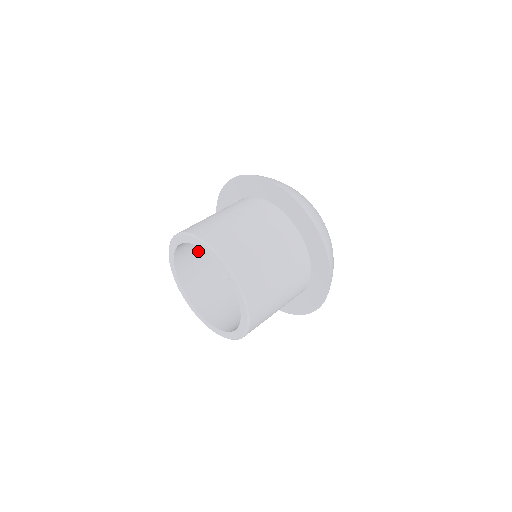
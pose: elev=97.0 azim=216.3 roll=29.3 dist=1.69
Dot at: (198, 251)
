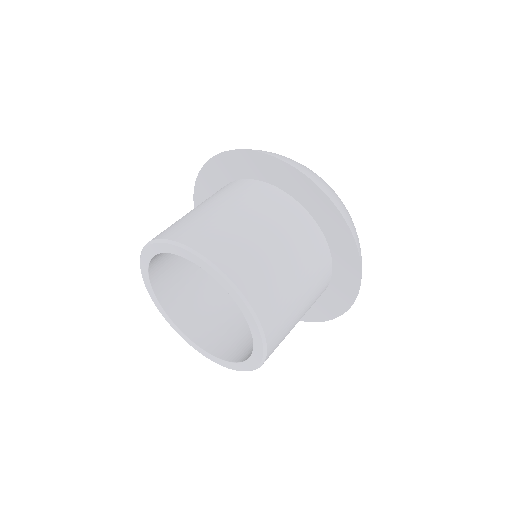
Dot at: (184, 274)
